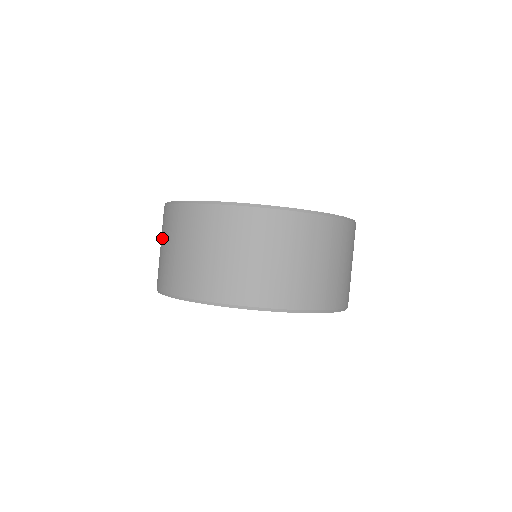
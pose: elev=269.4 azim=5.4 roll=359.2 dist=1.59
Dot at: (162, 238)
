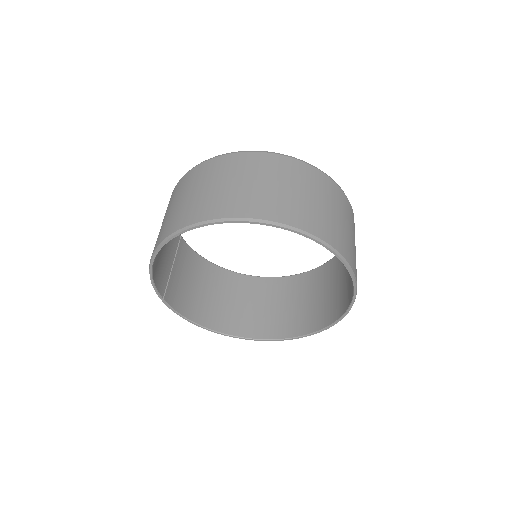
Dot at: occluded
